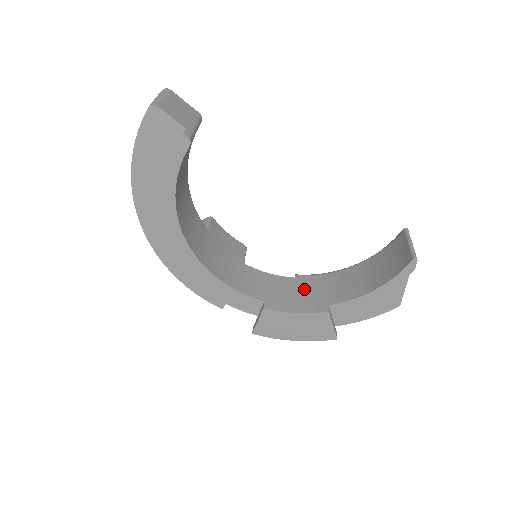
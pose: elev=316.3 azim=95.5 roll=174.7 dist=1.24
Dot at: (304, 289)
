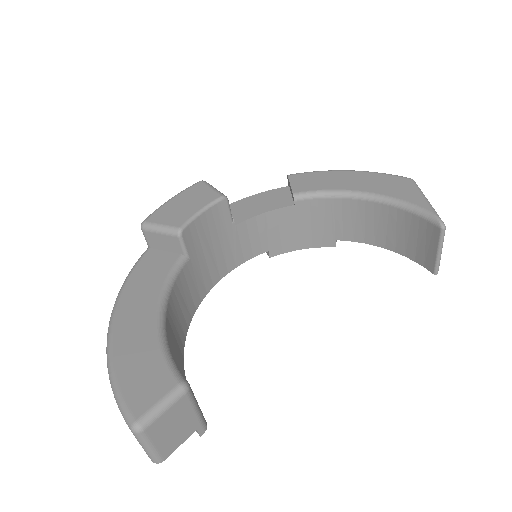
Dot at: (307, 220)
